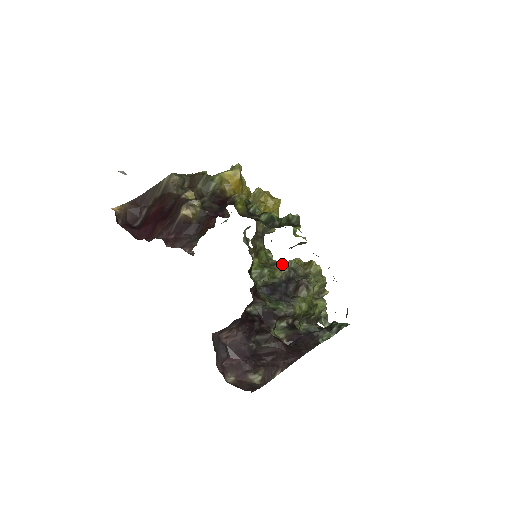
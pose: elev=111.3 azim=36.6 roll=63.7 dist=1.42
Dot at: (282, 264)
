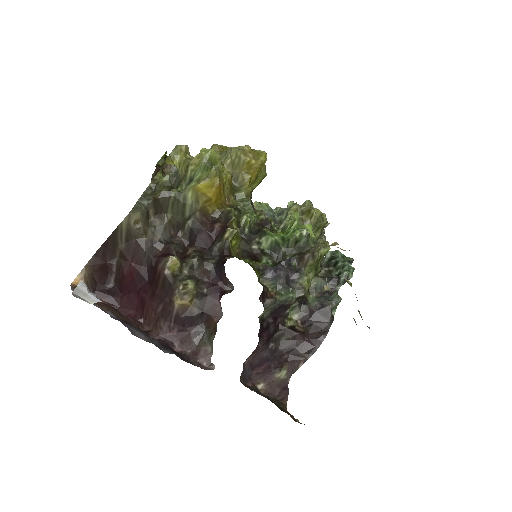
Dot at: (279, 228)
